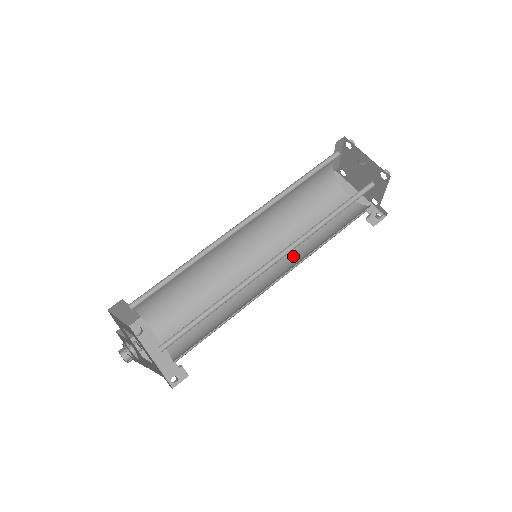
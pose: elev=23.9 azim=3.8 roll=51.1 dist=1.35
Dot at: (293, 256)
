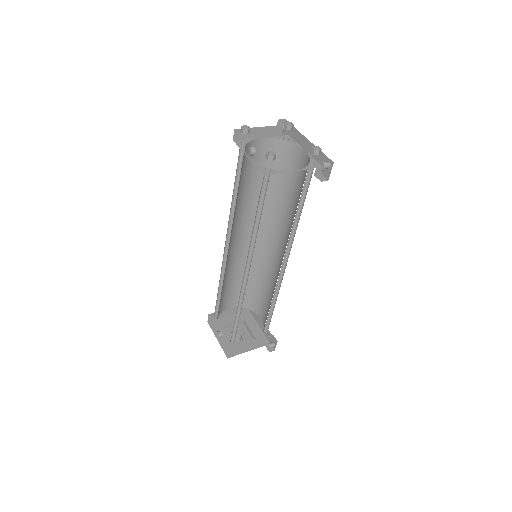
Dot at: (288, 236)
